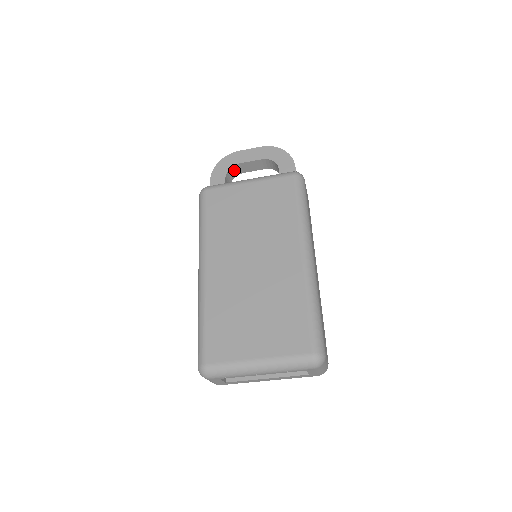
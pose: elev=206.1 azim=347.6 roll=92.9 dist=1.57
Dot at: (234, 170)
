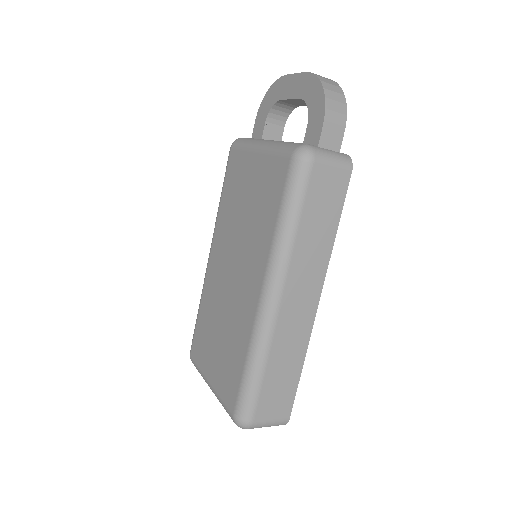
Dot at: (282, 105)
